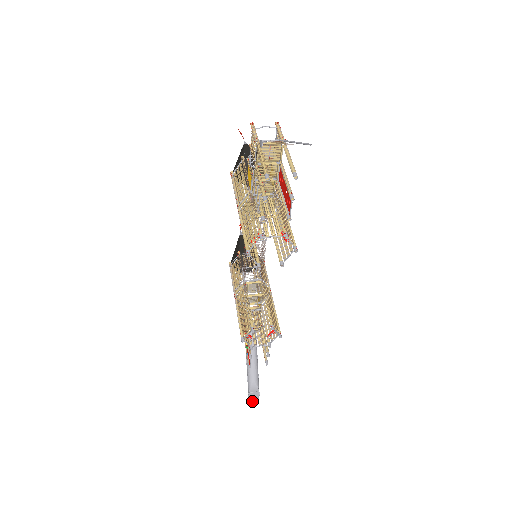
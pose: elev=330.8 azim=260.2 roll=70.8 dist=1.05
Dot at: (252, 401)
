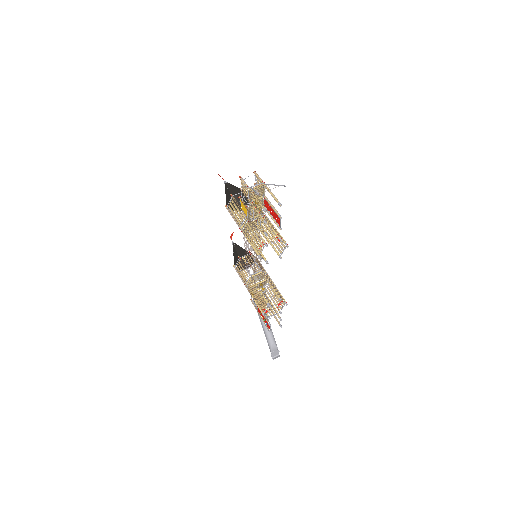
Dot at: (275, 358)
